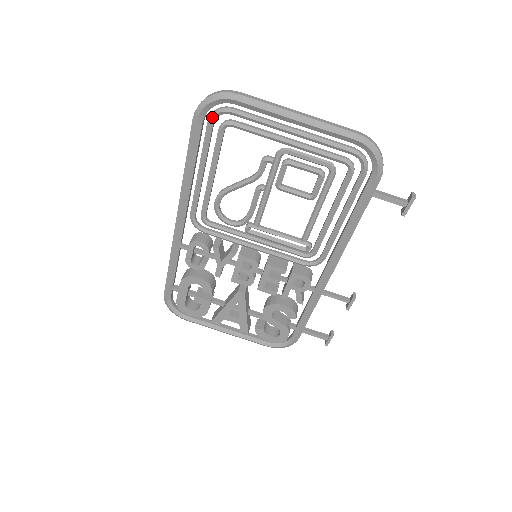
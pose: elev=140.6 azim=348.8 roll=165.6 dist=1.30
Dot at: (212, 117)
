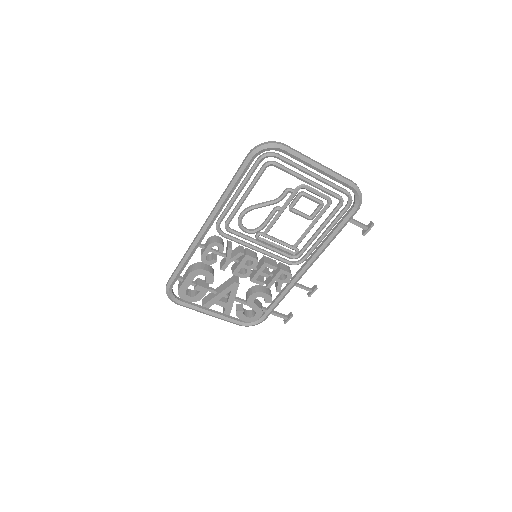
Dot at: (262, 158)
